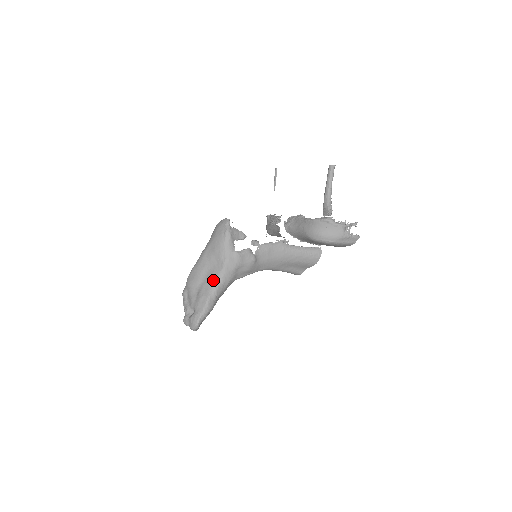
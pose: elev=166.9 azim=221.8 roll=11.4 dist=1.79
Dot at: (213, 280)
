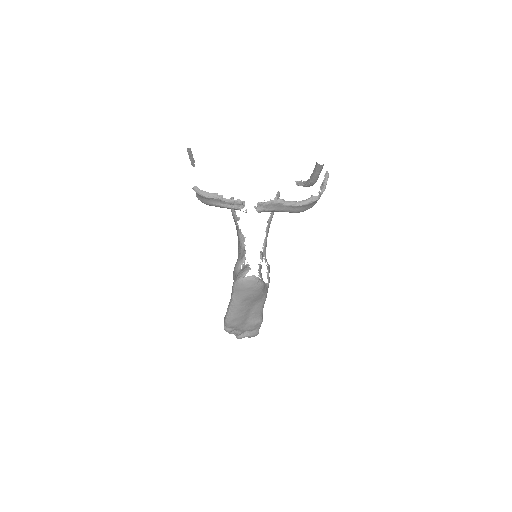
Dot at: (260, 311)
